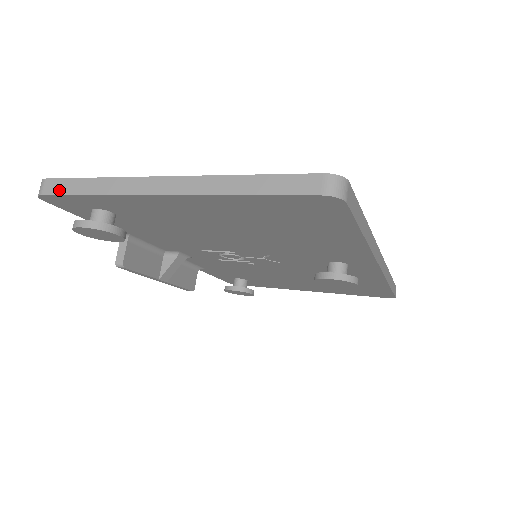
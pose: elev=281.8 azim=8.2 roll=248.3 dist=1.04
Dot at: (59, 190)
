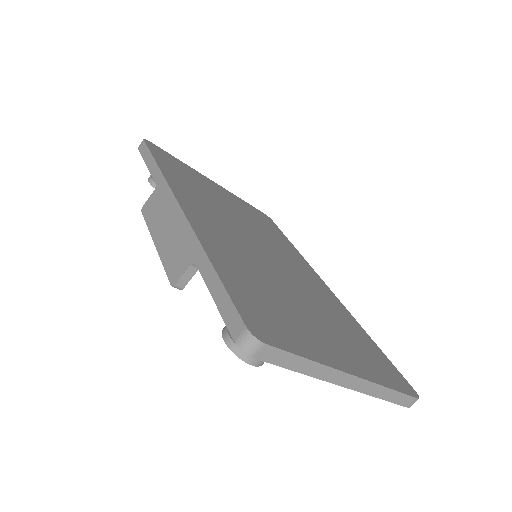
Dot at: (273, 360)
